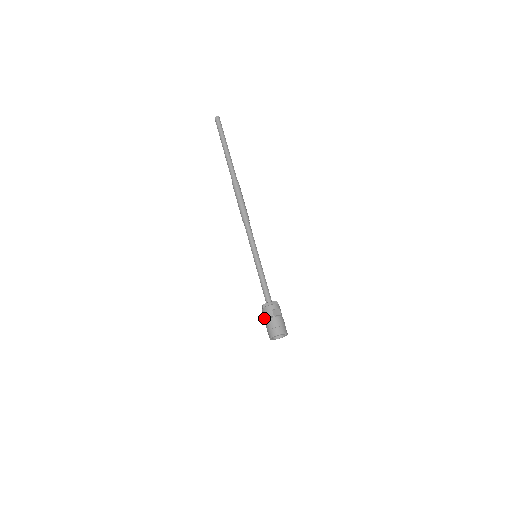
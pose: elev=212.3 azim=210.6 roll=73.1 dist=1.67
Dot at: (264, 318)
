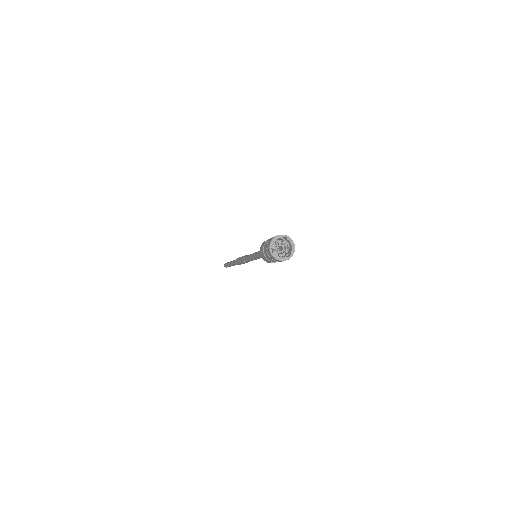
Dot at: (264, 257)
